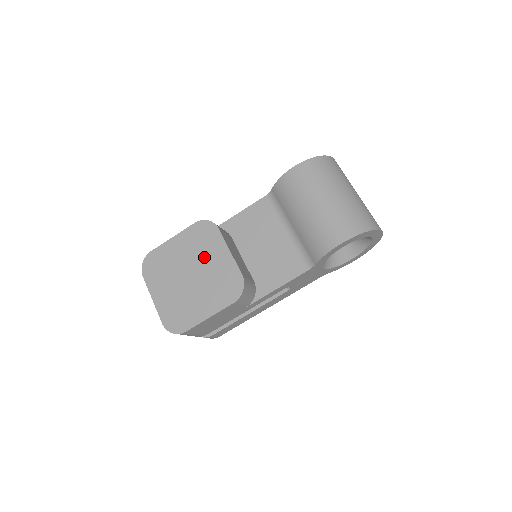
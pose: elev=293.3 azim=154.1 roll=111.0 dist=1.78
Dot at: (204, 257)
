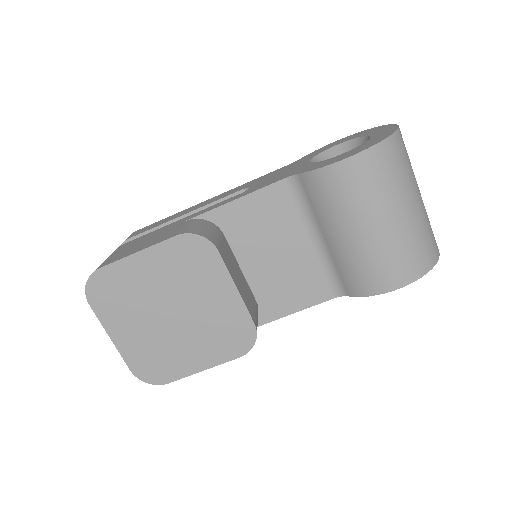
Dot at: (194, 291)
